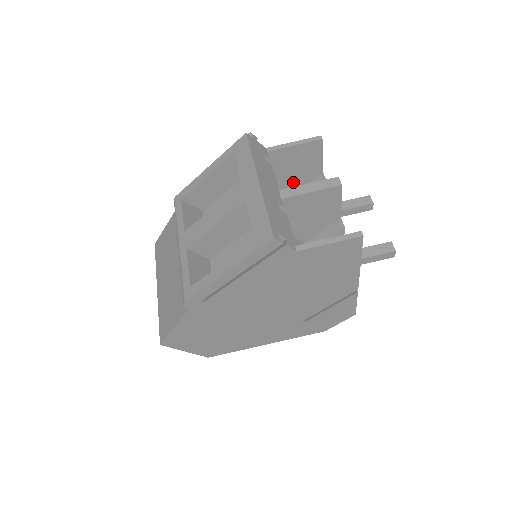
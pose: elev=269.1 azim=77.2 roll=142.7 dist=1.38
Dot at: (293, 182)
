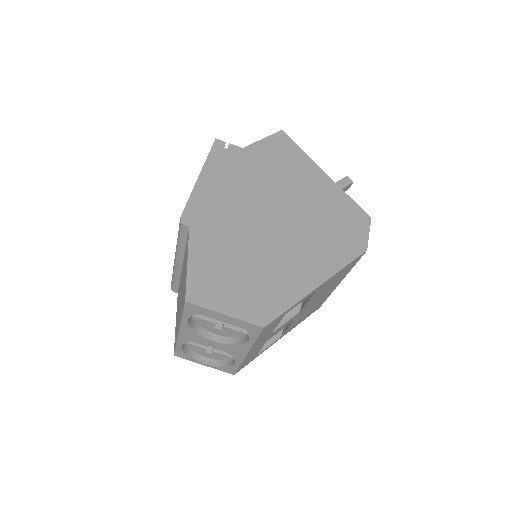
Dot at: occluded
